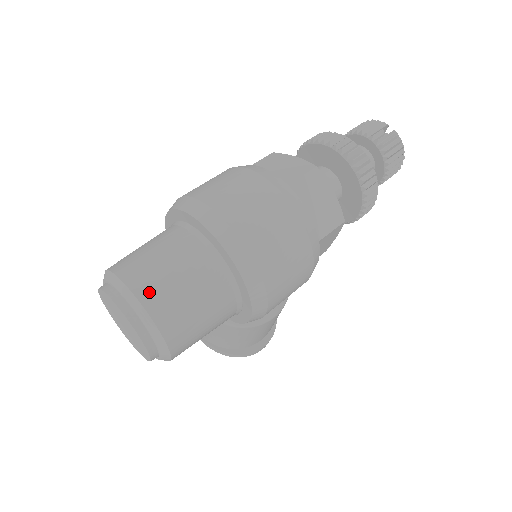
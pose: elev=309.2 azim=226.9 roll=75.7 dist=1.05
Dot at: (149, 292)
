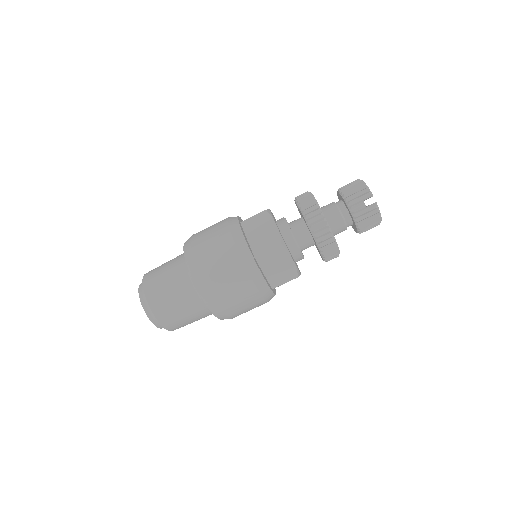
Dot at: (158, 307)
